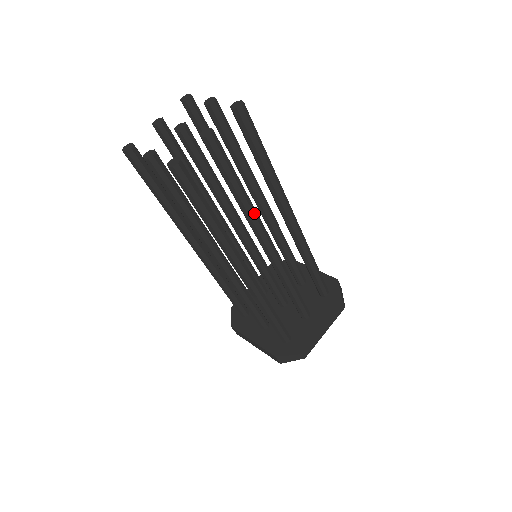
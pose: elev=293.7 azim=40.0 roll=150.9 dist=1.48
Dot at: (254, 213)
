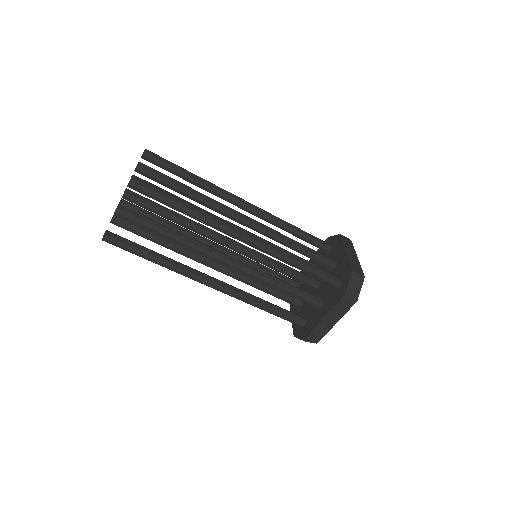
Dot at: (193, 247)
